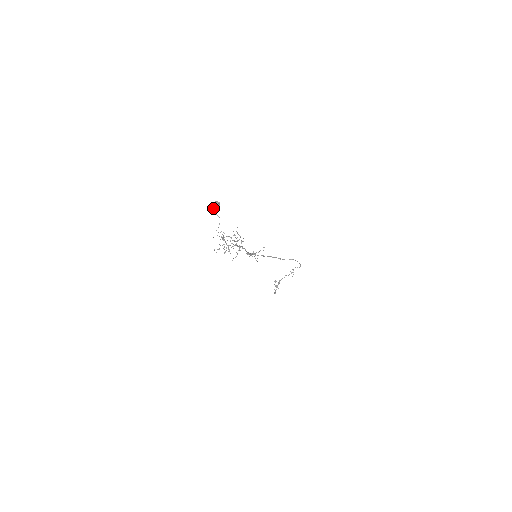
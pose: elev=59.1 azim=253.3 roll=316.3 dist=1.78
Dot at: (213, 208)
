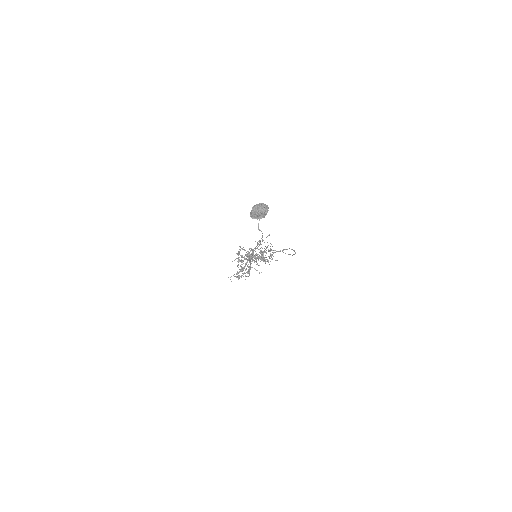
Dot at: (253, 216)
